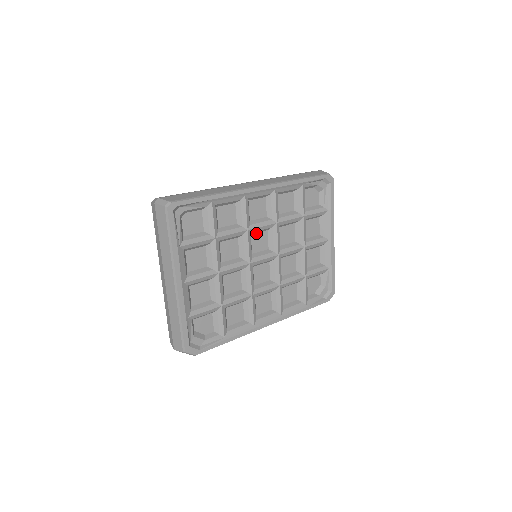
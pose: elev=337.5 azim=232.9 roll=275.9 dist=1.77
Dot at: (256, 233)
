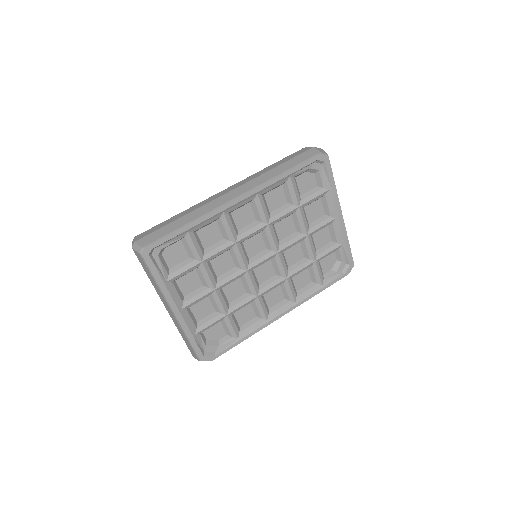
Dot at: (248, 239)
